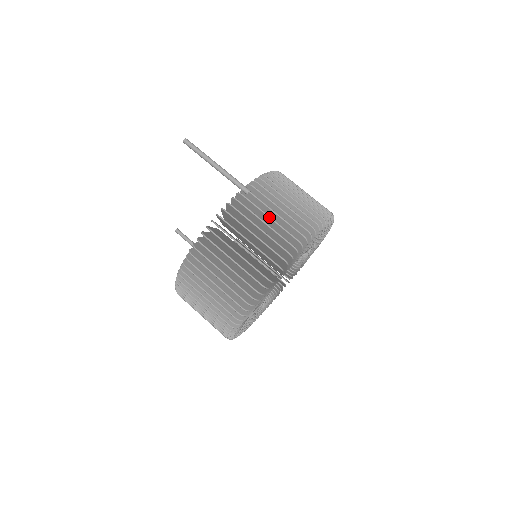
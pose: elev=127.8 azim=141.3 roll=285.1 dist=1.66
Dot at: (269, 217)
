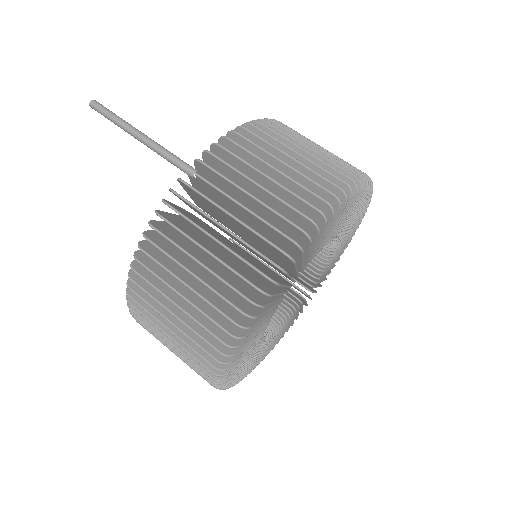
Dot at: (229, 215)
